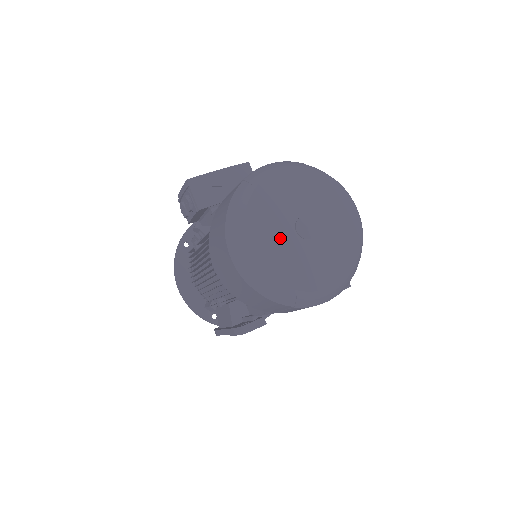
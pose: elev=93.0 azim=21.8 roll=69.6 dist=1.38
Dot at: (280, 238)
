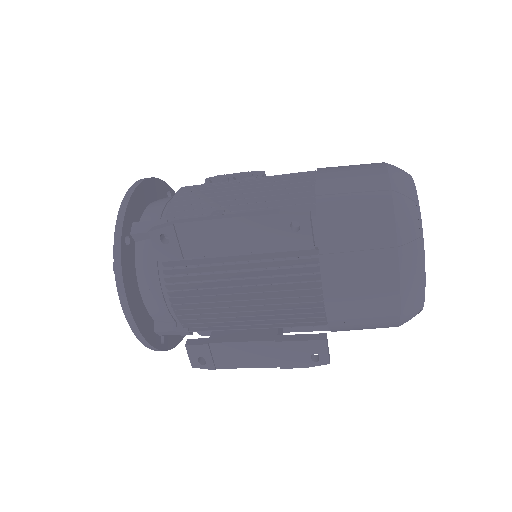
Dot at: occluded
